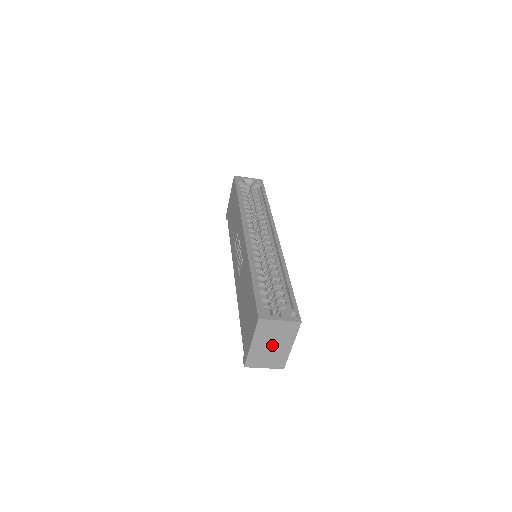
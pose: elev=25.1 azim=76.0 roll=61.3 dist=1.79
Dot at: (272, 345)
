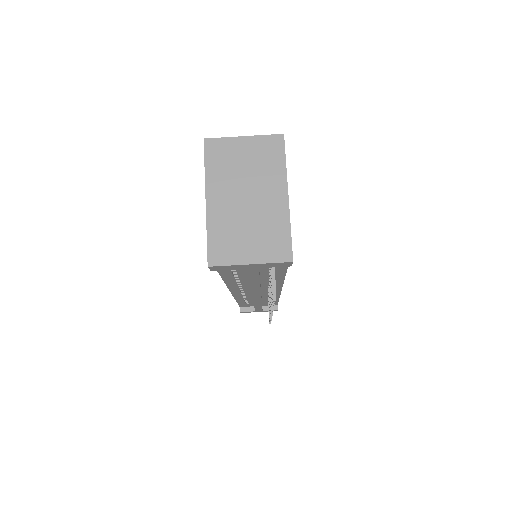
Dot at: (247, 198)
